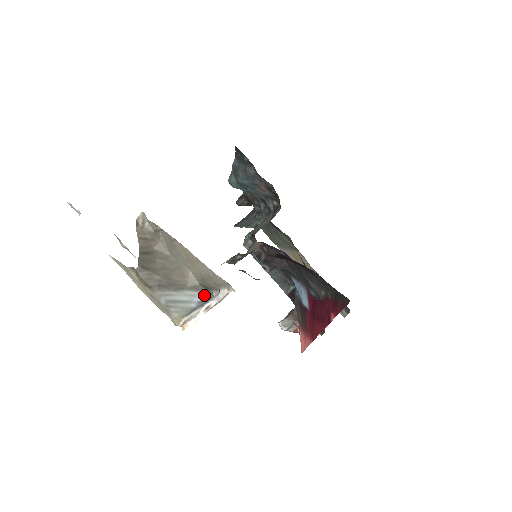
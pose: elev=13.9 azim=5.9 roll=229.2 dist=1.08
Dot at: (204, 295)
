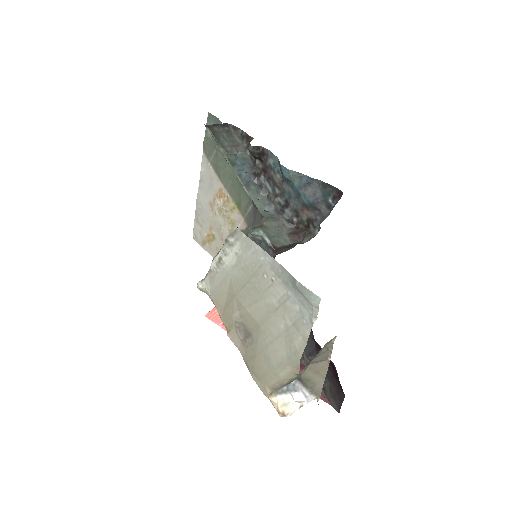
Dot at: occluded
